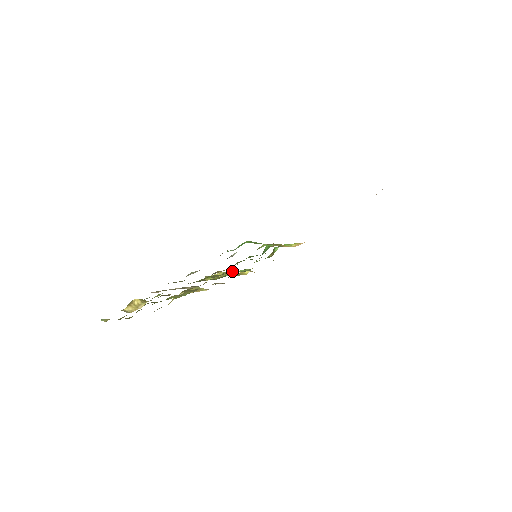
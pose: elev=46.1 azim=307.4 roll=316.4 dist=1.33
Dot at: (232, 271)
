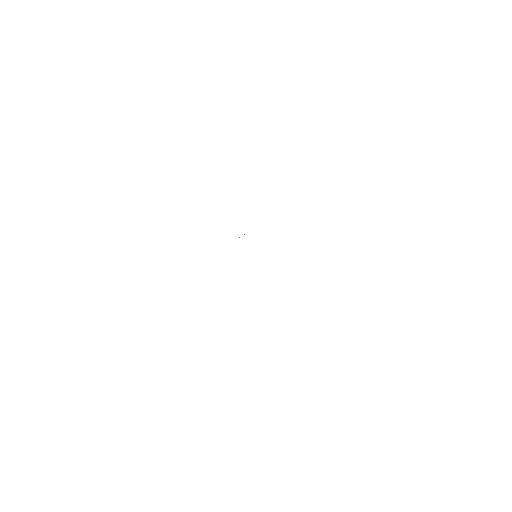
Dot at: occluded
